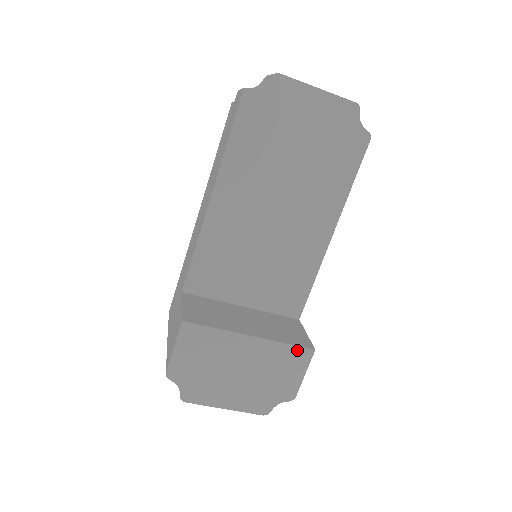
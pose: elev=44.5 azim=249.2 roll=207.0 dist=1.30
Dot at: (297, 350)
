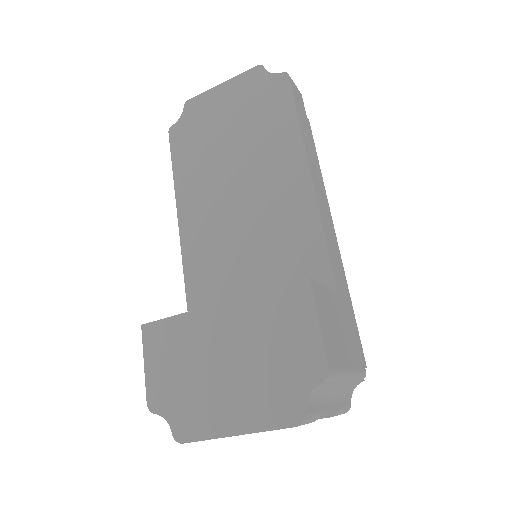
Dot at: (285, 292)
